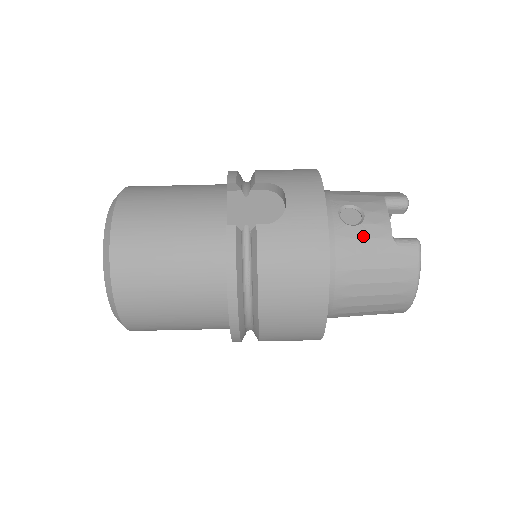
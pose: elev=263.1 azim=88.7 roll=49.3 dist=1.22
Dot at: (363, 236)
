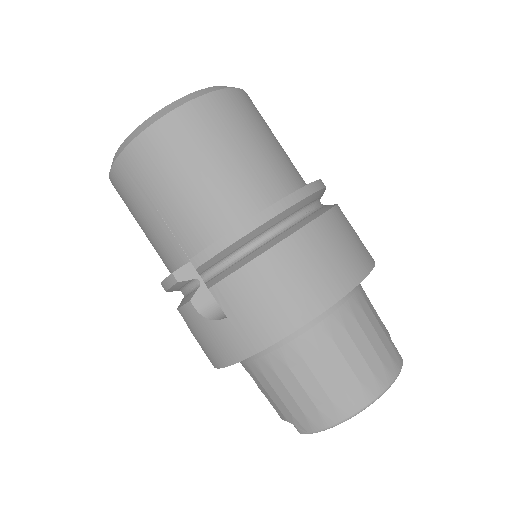
Dot at: occluded
